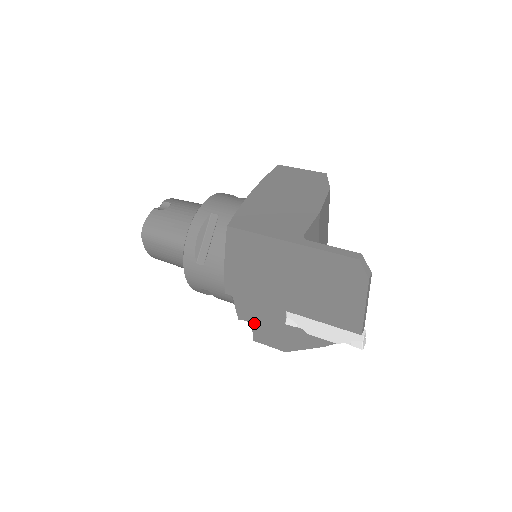
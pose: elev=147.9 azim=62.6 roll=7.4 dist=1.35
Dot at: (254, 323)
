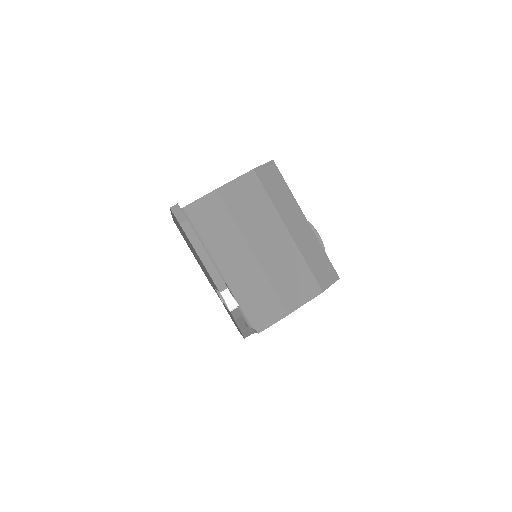
Dot at: occluded
